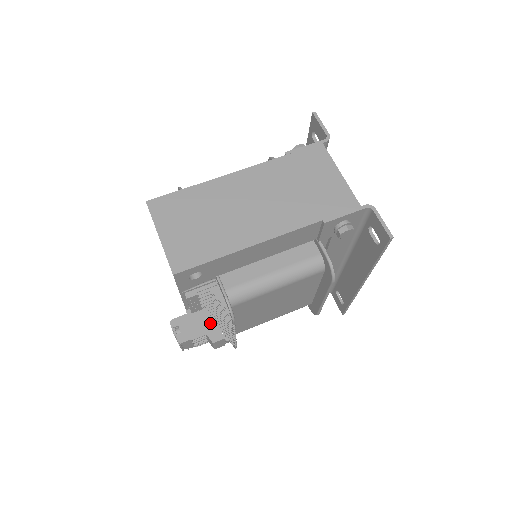
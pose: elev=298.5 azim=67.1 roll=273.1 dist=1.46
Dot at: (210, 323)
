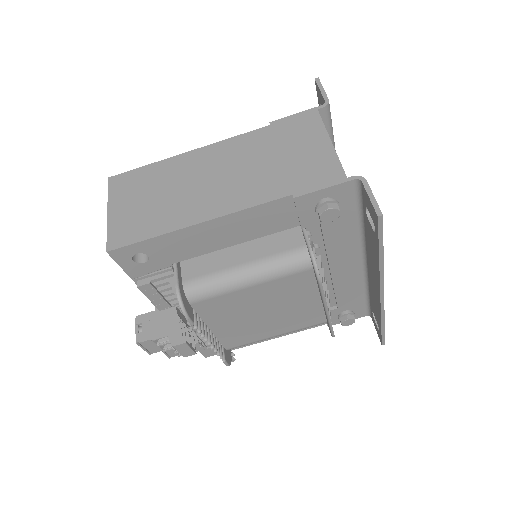
Dot at: (175, 323)
